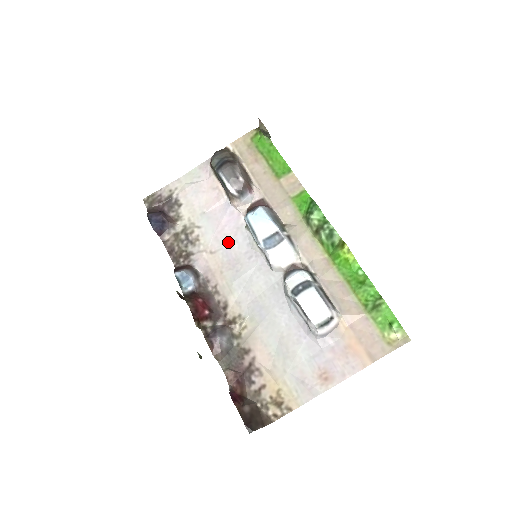
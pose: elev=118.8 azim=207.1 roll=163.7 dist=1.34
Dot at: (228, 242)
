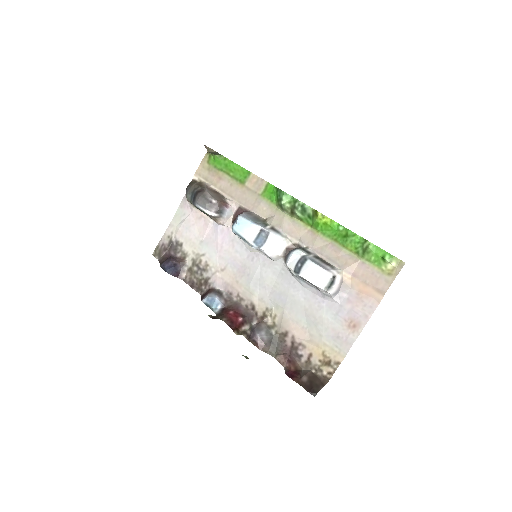
Dot at: (230, 255)
